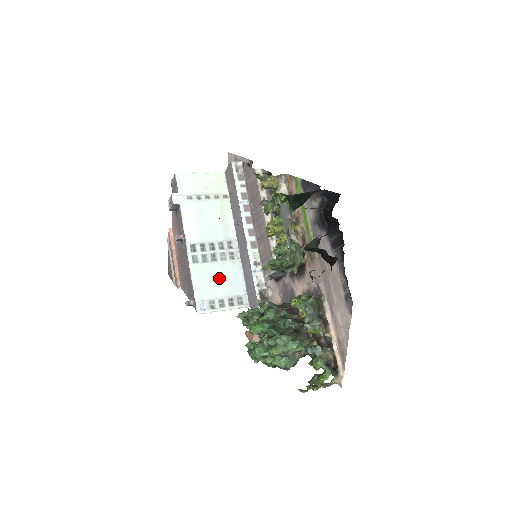
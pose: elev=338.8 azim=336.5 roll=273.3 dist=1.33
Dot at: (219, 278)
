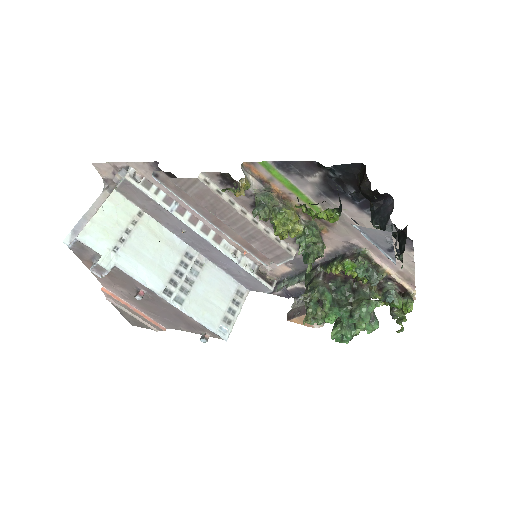
Dot at: (210, 294)
